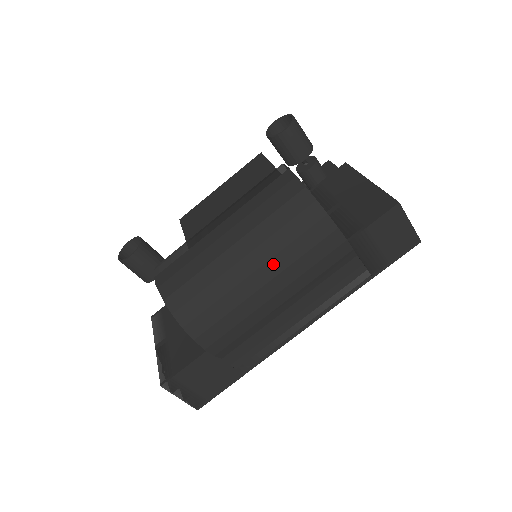
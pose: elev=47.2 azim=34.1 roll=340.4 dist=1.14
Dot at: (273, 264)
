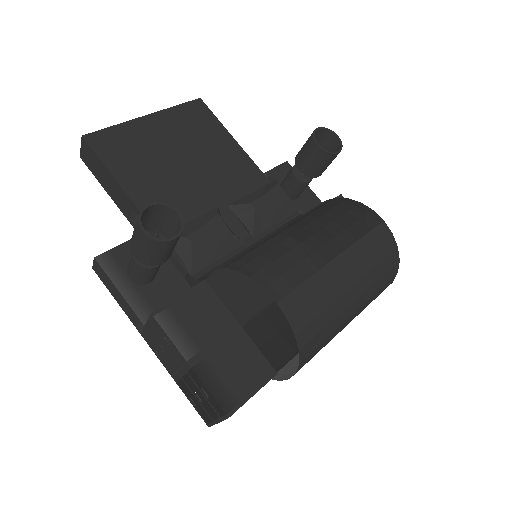
Dot at: (363, 306)
